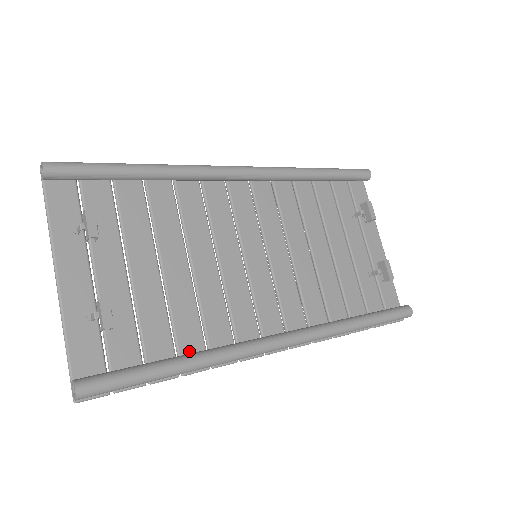
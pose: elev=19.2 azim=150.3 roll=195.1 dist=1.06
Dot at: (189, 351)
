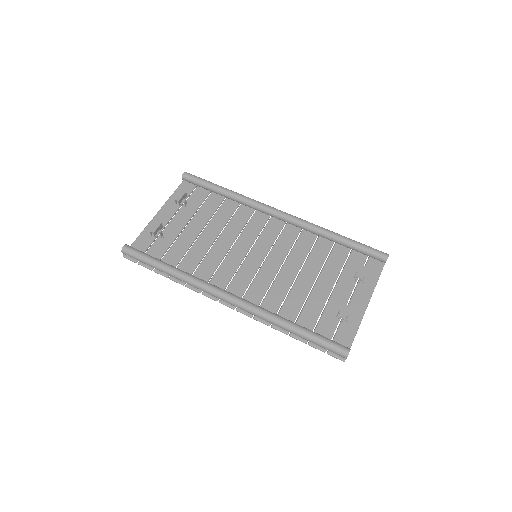
Dot at: occluded
